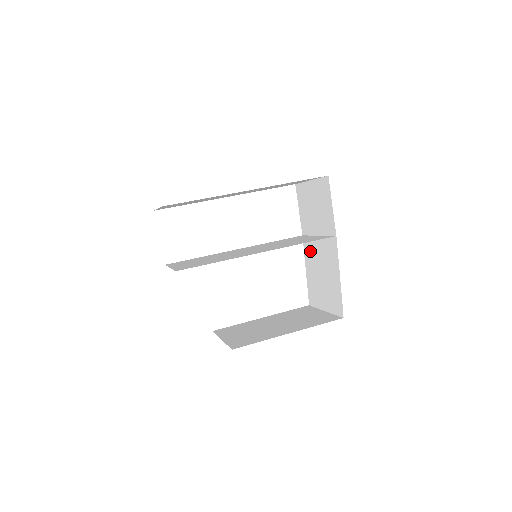
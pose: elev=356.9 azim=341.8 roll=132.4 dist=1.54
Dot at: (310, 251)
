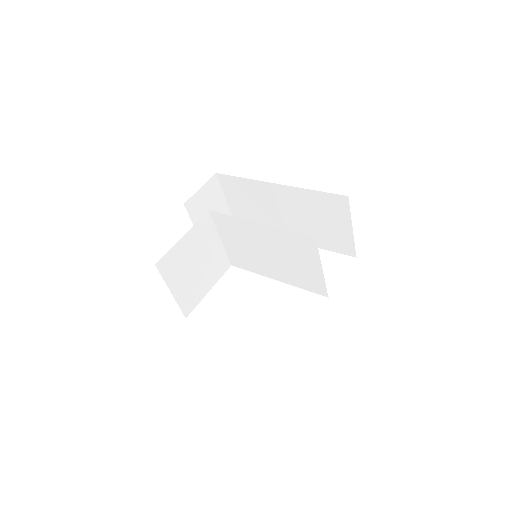
Dot at: occluded
